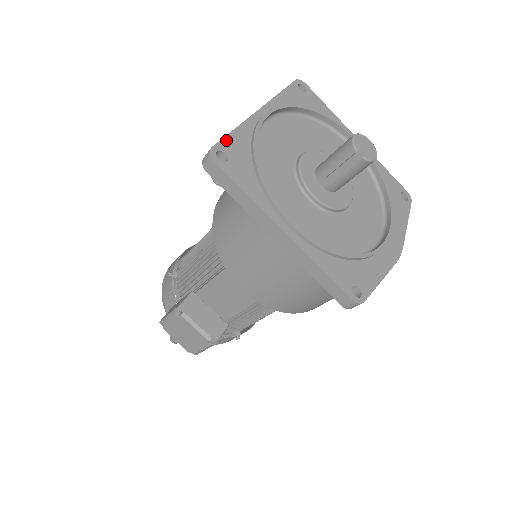
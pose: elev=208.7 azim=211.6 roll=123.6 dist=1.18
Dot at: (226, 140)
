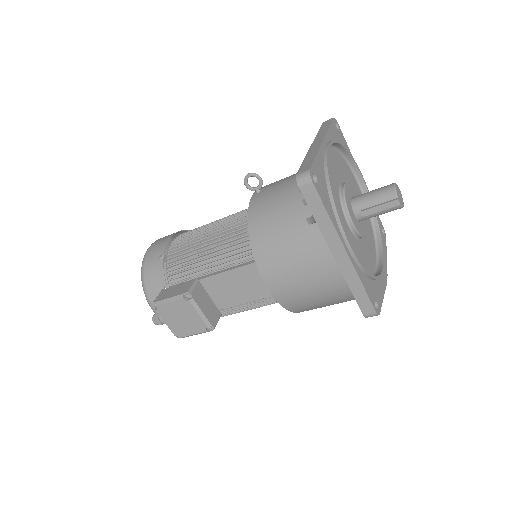
Dot at: (315, 164)
